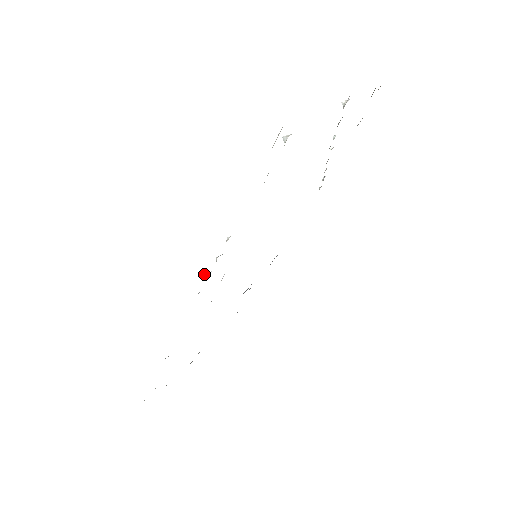
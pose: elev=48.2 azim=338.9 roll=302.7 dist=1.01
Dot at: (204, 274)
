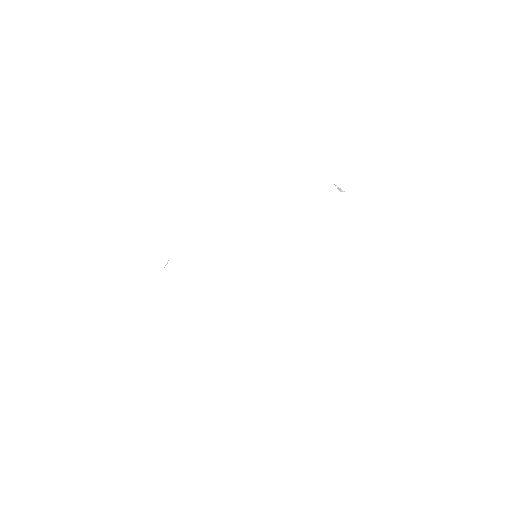
Dot at: occluded
